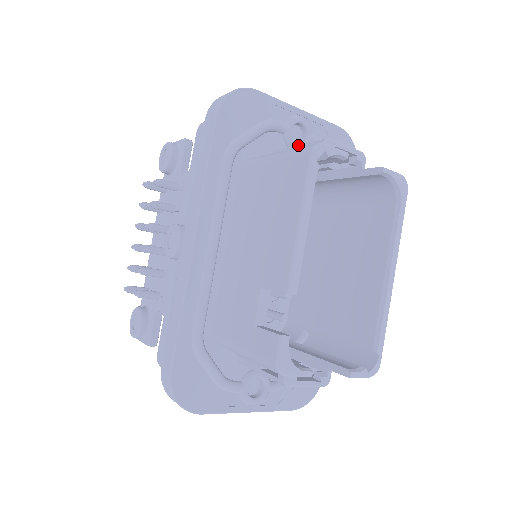
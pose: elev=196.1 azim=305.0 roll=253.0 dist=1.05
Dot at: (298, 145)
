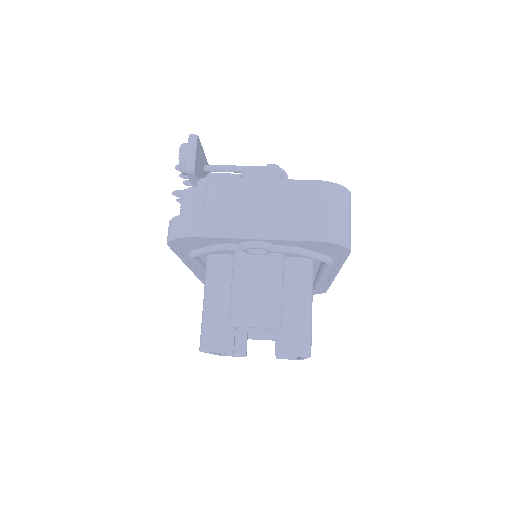
Dot at: (232, 289)
